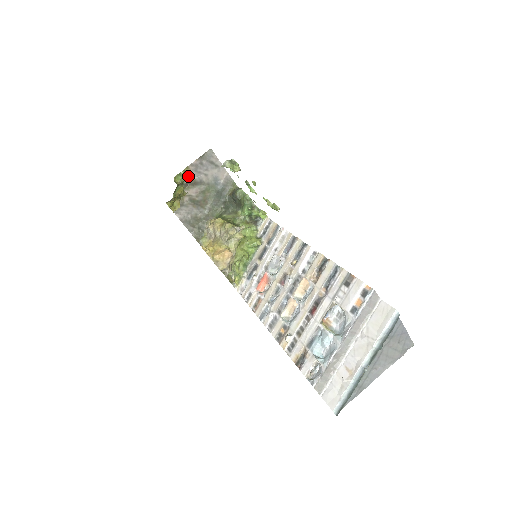
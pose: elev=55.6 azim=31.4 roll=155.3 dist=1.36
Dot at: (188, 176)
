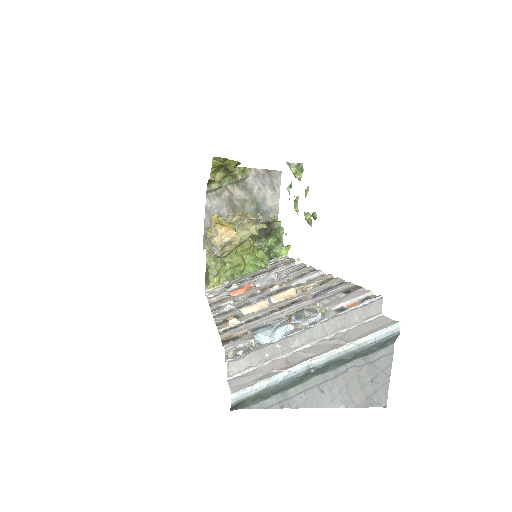
Dot at: (244, 176)
